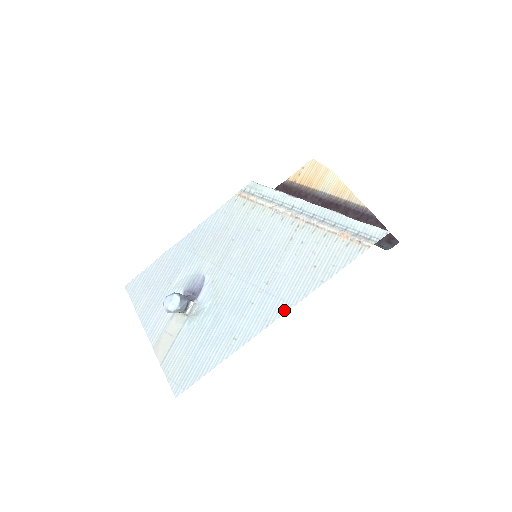
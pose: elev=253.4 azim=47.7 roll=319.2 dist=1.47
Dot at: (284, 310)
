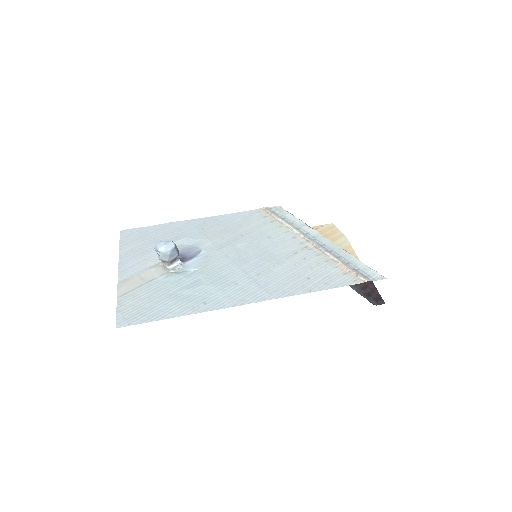
Dot at: (264, 298)
